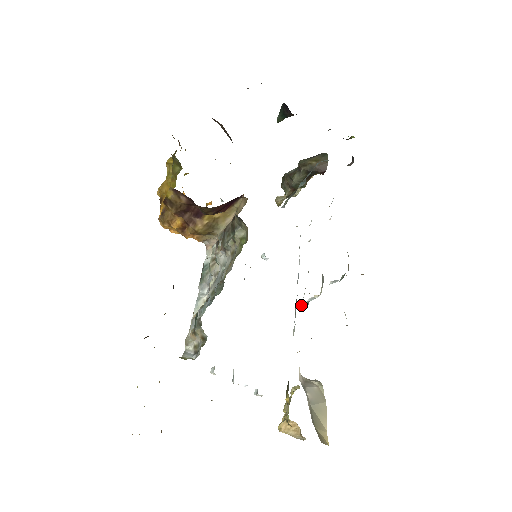
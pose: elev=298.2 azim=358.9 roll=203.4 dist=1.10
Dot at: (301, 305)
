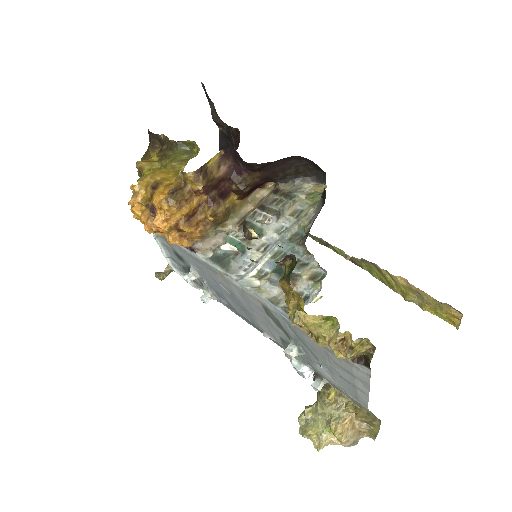
Dot at: occluded
